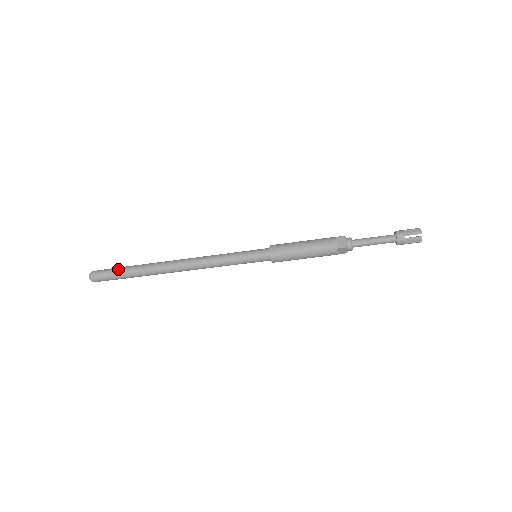
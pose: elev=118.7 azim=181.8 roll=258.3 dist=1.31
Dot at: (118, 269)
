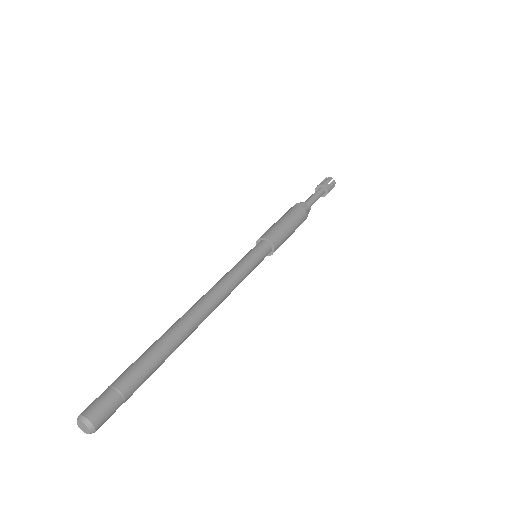
Dot at: (126, 374)
